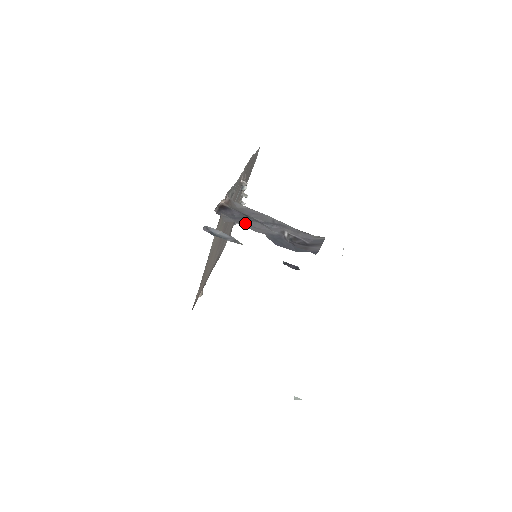
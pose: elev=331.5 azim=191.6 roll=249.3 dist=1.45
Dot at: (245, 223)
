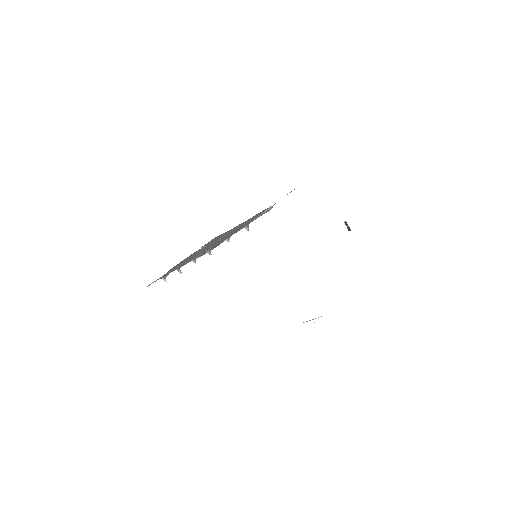
Dot at: occluded
